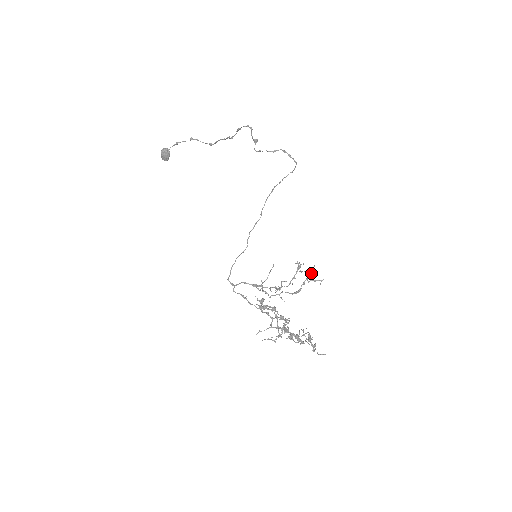
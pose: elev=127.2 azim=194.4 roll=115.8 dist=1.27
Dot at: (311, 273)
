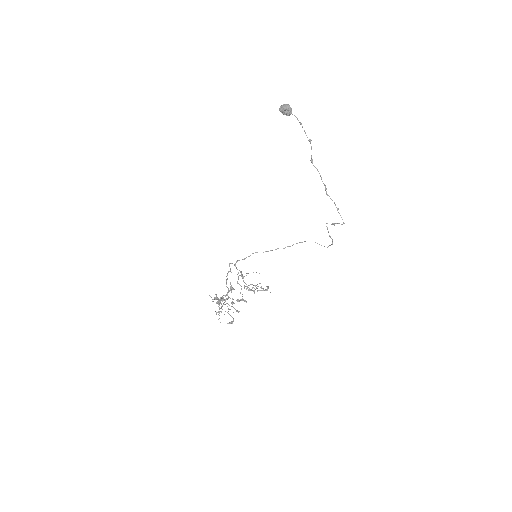
Dot at: occluded
